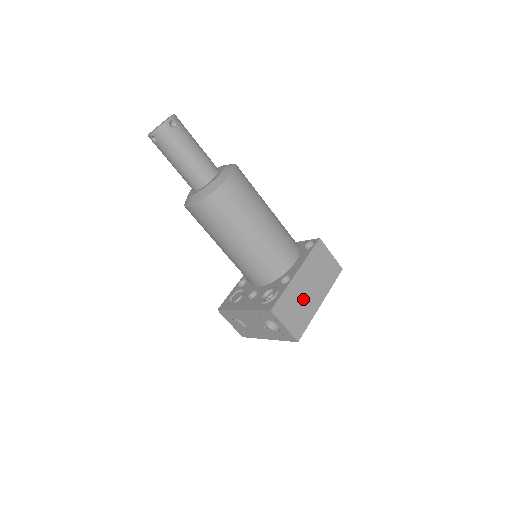
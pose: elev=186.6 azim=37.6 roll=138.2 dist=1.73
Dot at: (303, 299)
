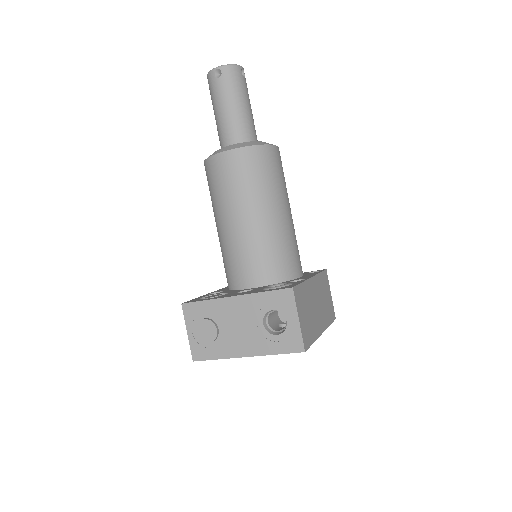
Dot at: (312, 310)
